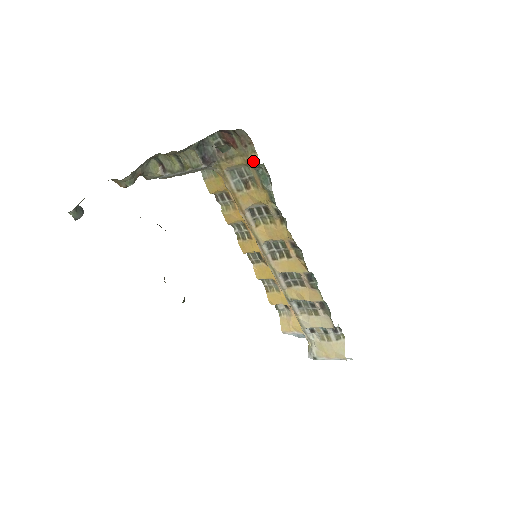
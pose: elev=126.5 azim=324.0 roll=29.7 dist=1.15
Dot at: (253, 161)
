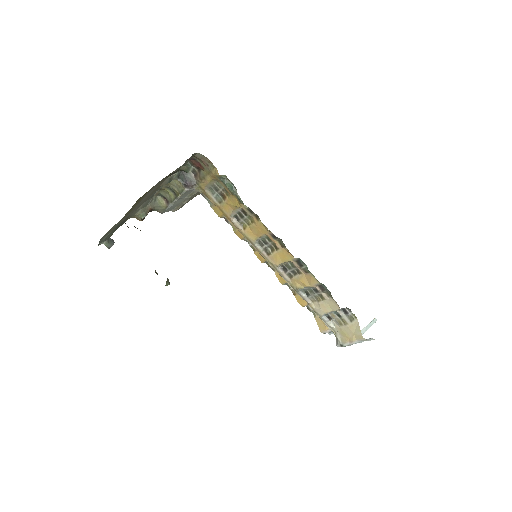
Dot at: (216, 175)
